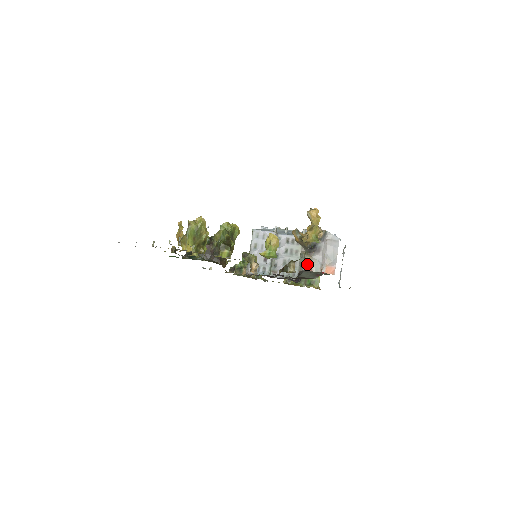
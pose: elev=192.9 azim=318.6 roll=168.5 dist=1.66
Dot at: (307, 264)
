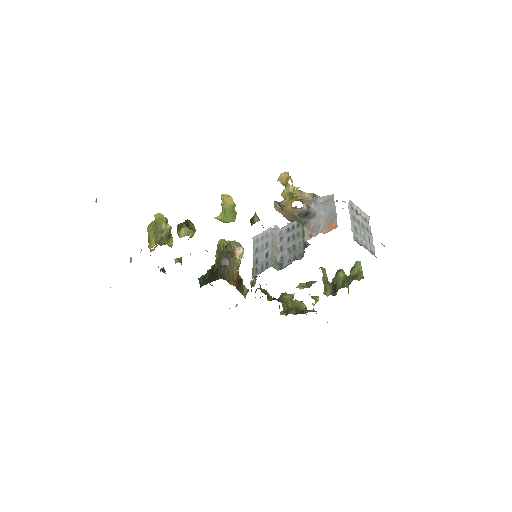
Dot at: (307, 235)
